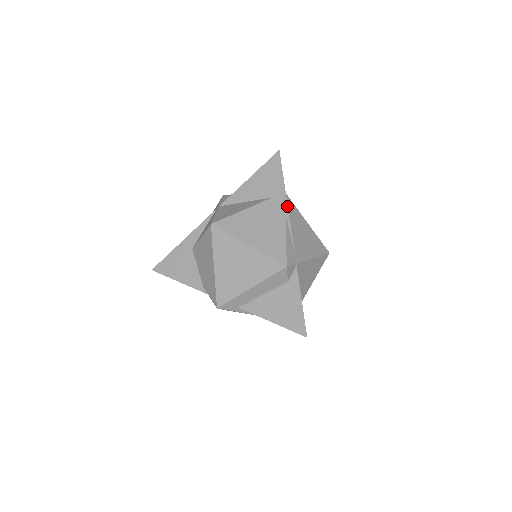
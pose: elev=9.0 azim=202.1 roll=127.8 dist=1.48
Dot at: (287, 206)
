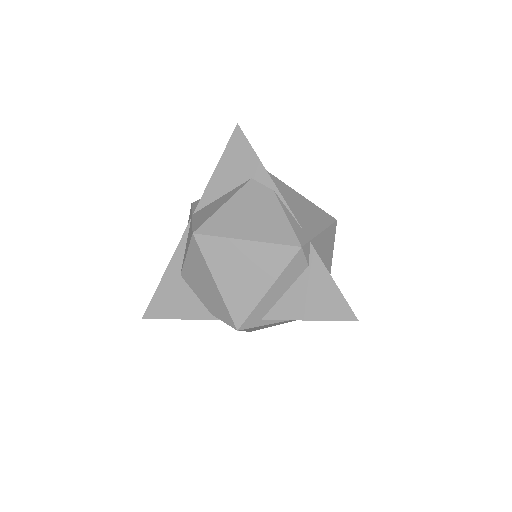
Dot at: (272, 181)
